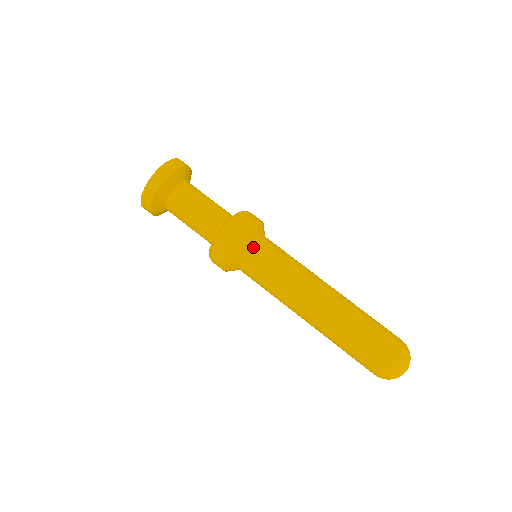
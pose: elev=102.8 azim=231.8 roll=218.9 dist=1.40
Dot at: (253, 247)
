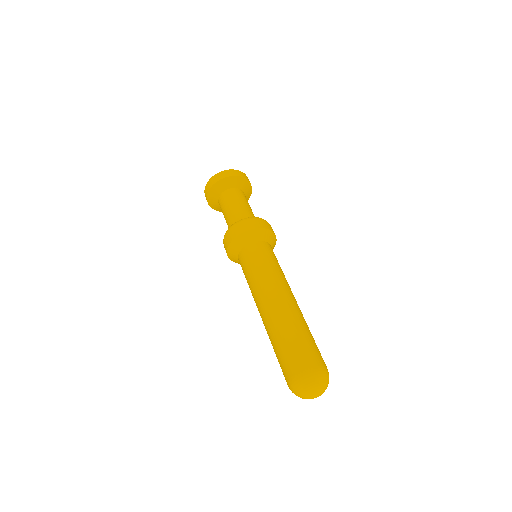
Dot at: (256, 241)
